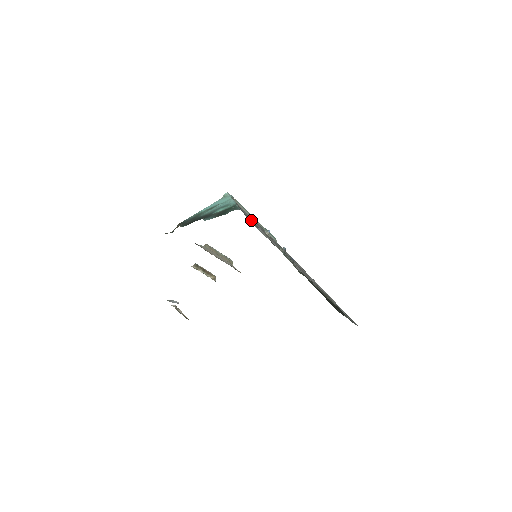
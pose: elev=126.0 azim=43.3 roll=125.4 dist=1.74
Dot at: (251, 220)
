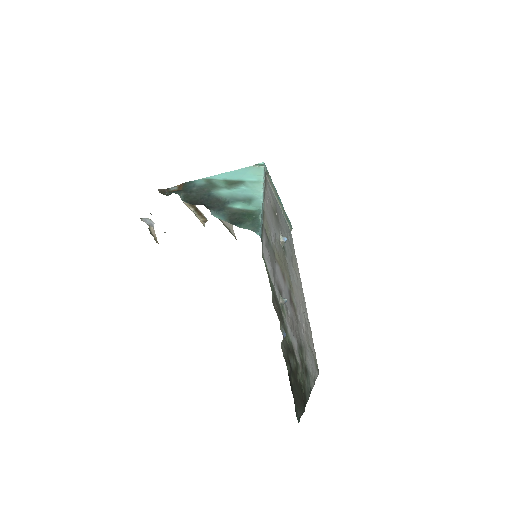
Dot at: (268, 242)
